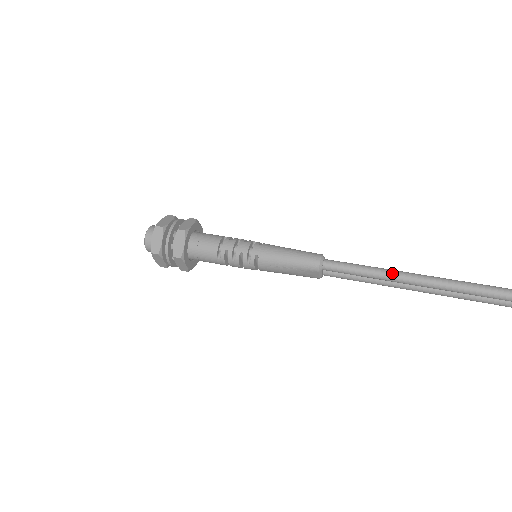
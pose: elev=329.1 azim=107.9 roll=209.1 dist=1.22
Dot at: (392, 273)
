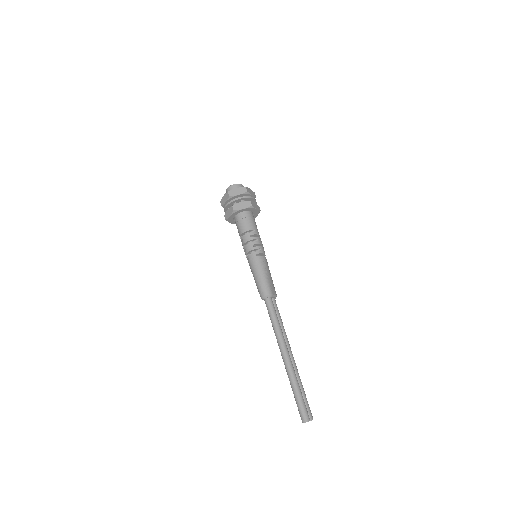
Dot at: (279, 341)
